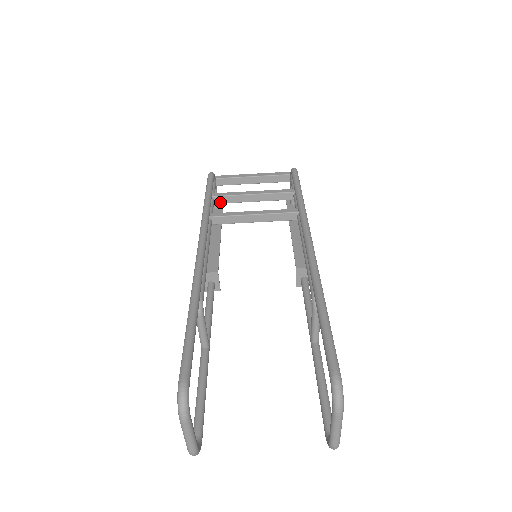
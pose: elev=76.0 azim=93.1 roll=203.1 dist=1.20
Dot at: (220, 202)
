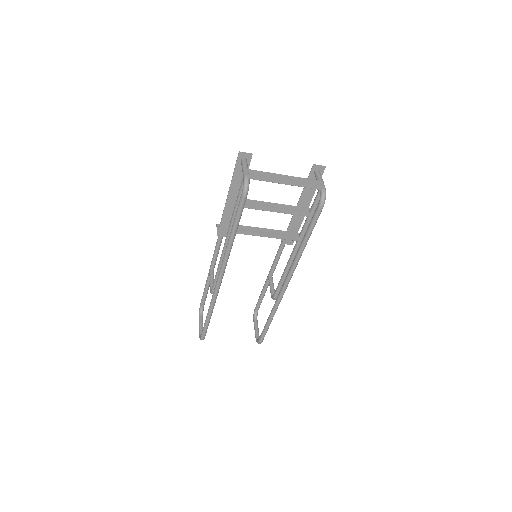
Dot at: occluded
